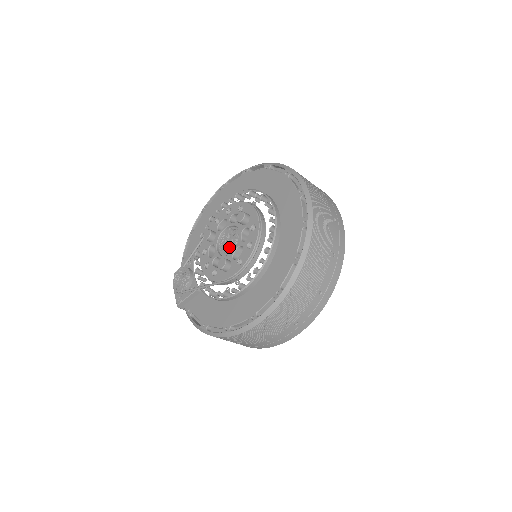
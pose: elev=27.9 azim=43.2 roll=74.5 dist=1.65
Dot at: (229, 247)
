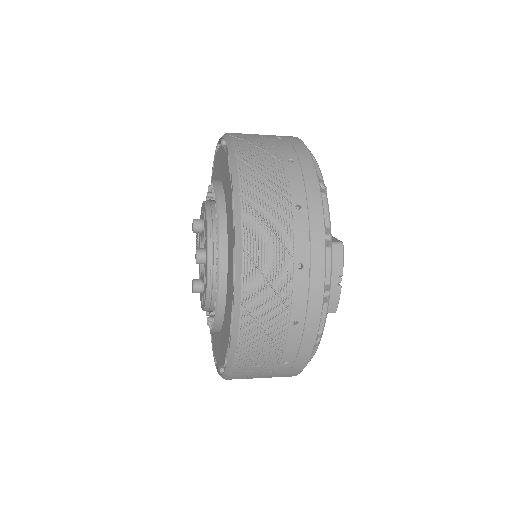
Dot at: occluded
